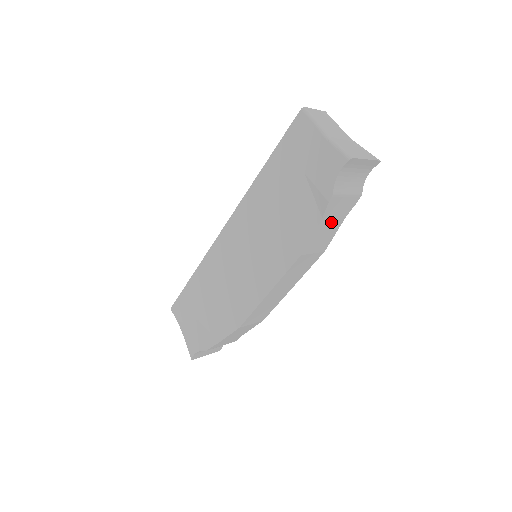
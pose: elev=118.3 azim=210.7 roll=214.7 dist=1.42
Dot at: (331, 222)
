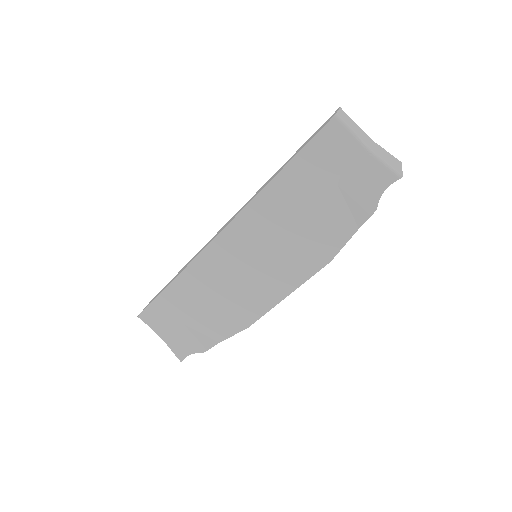
Dot at: occluded
